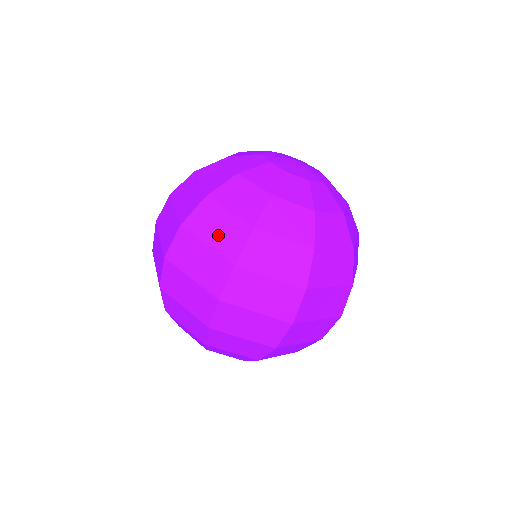
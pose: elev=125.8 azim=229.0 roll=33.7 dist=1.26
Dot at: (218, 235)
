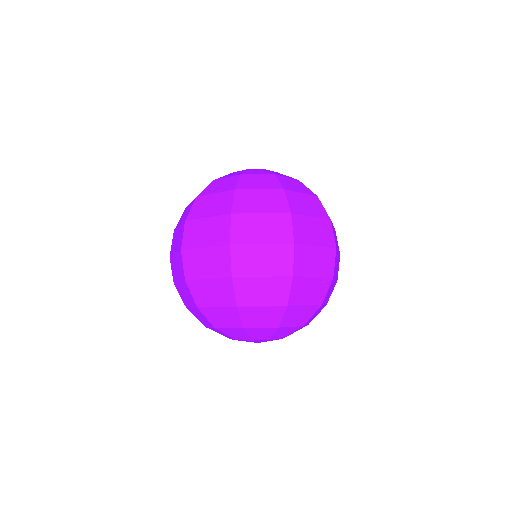
Dot at: (264, 204)
